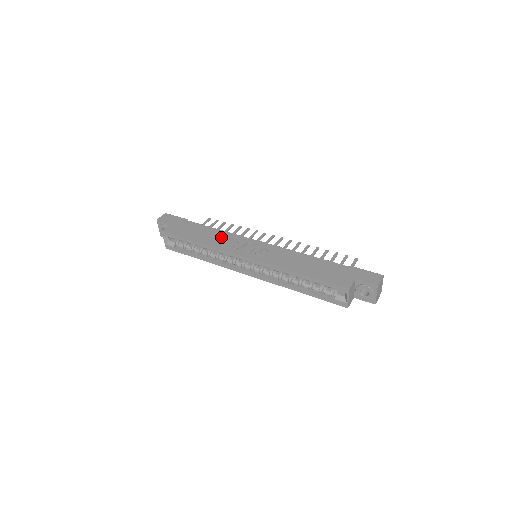
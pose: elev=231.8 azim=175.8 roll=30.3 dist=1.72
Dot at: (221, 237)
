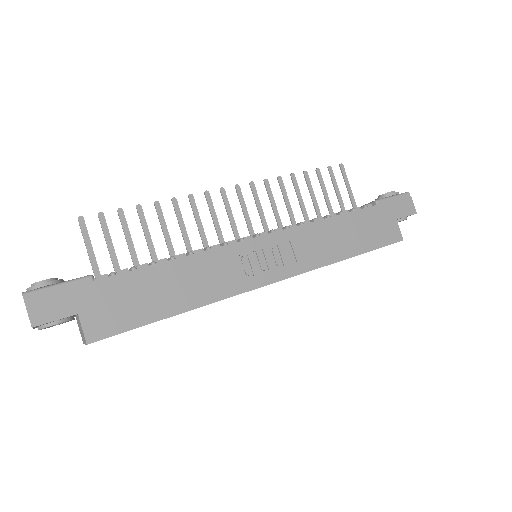
Dot at: (202, 273)
